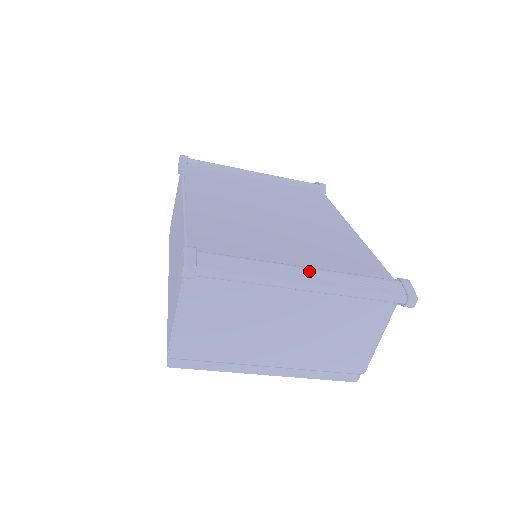
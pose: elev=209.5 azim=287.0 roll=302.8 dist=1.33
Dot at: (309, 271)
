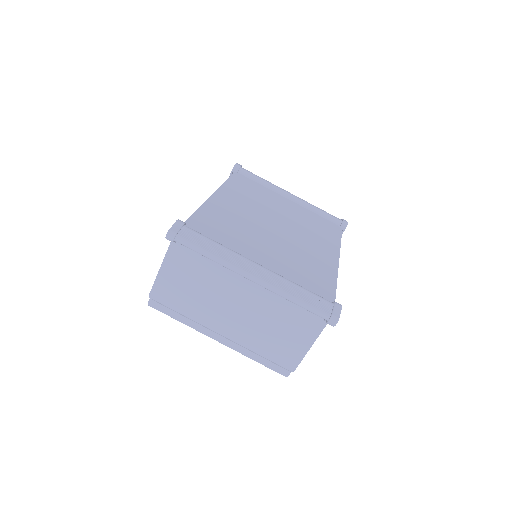
Dot at: (261, 268)
